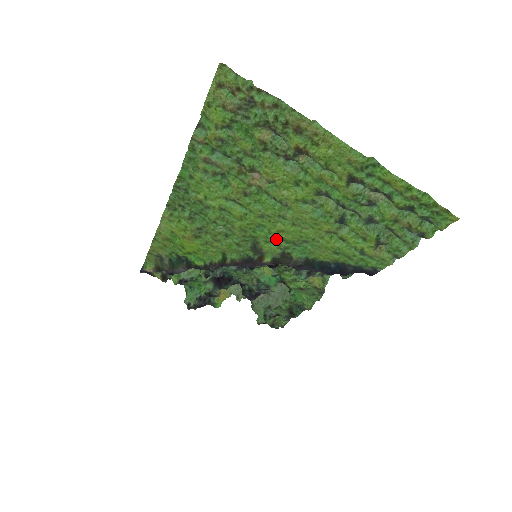
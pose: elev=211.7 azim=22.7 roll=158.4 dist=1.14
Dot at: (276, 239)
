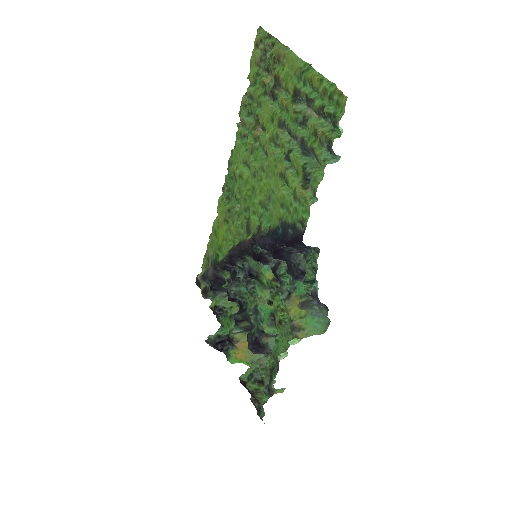
Dot at: (257, 204)
